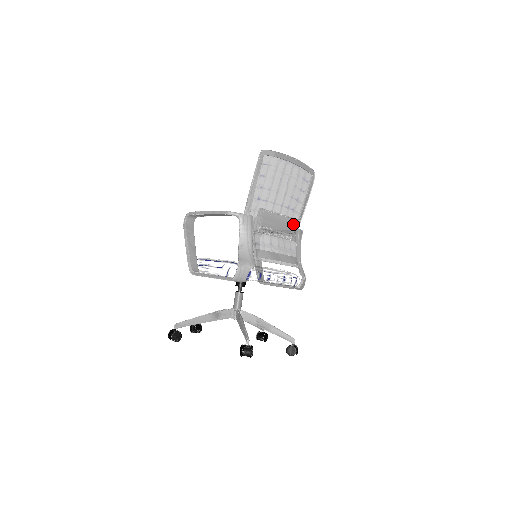
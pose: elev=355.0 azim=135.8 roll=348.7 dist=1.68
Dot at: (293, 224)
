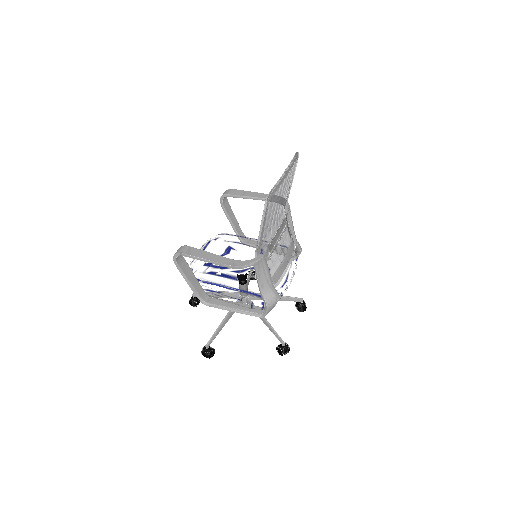
Dot at: occluded
